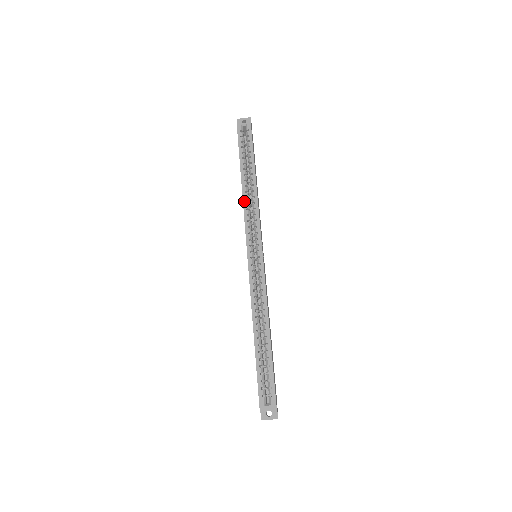
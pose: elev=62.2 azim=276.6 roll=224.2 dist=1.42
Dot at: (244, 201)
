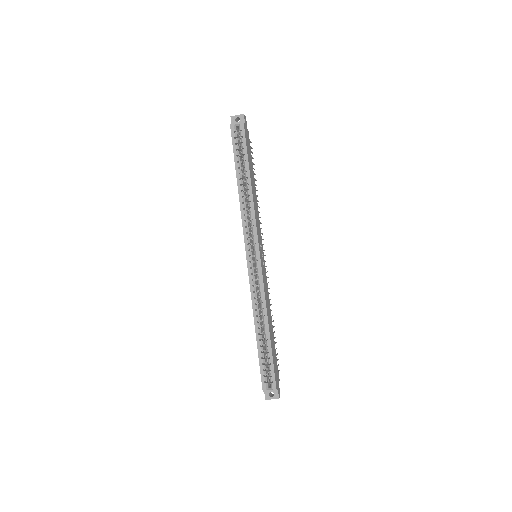
Dot at: (241, 207)
